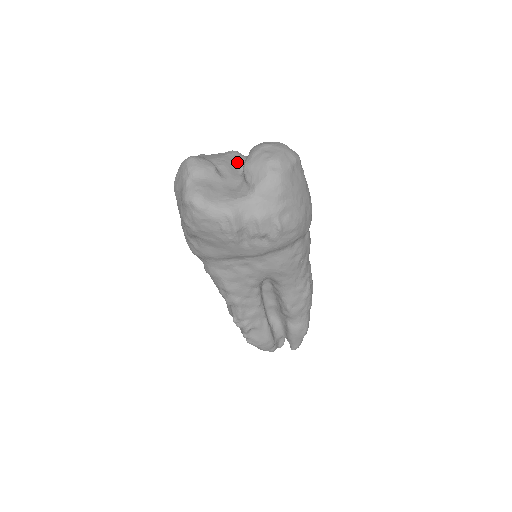
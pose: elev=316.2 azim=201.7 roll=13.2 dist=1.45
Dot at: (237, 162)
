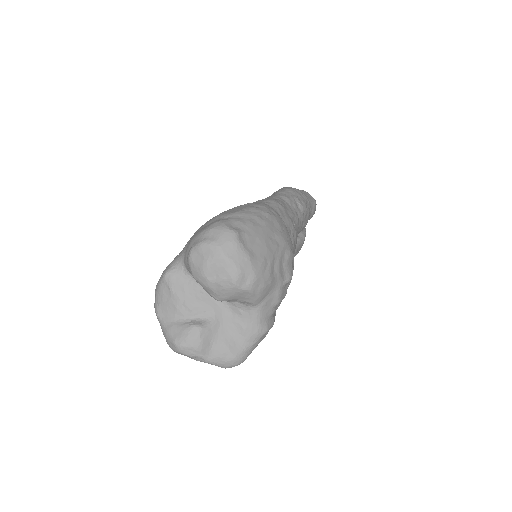
Dot at: (189, 285)
